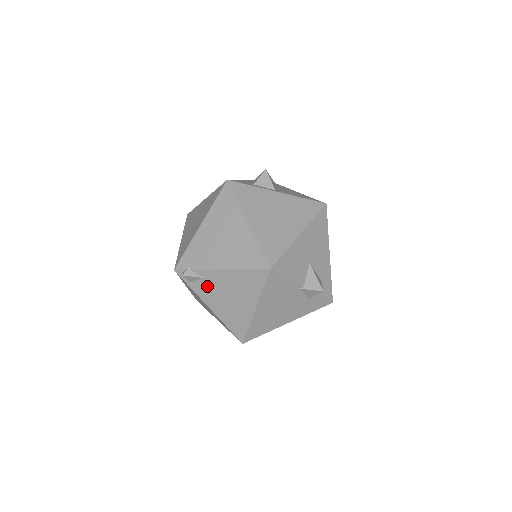
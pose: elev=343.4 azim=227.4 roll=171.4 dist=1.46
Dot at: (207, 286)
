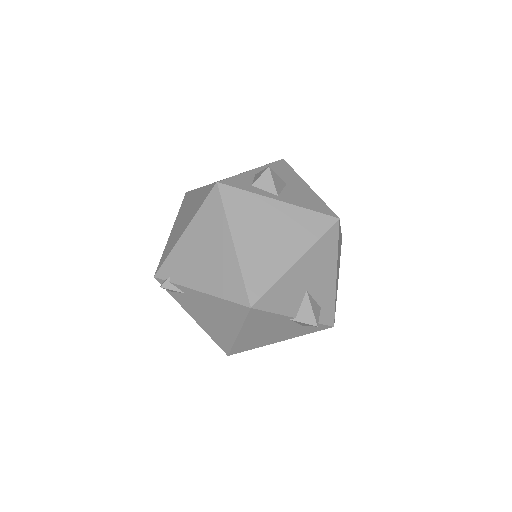
Dot at: (188, 300)
